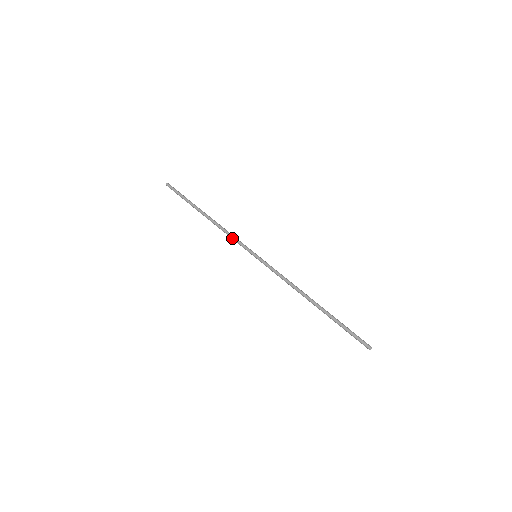
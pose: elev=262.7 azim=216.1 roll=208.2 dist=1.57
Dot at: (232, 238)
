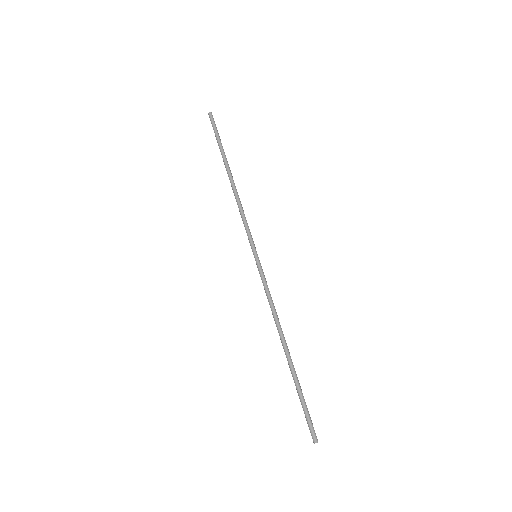
Dot at: (242, 220)
